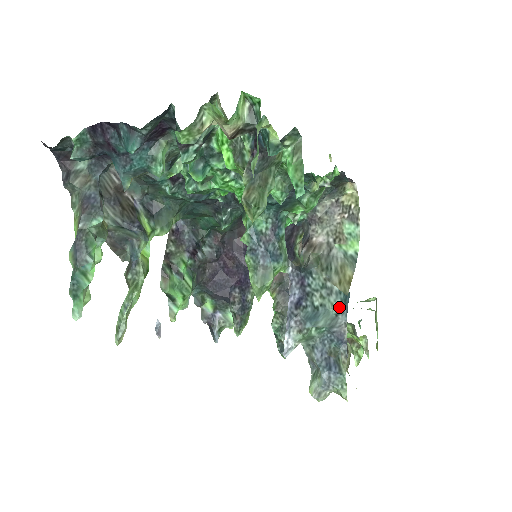
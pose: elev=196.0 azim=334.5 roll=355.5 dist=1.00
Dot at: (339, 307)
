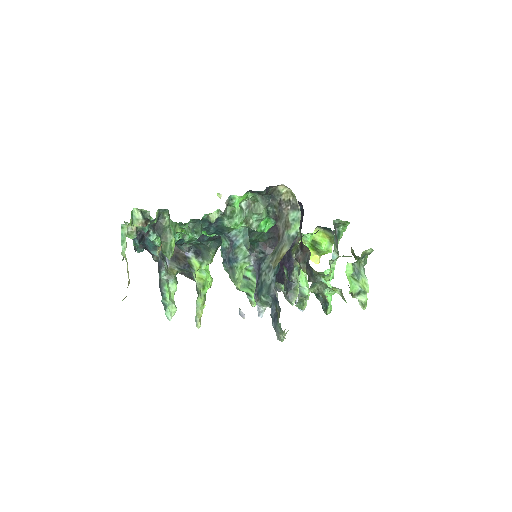
Dot at: (272, 278)
